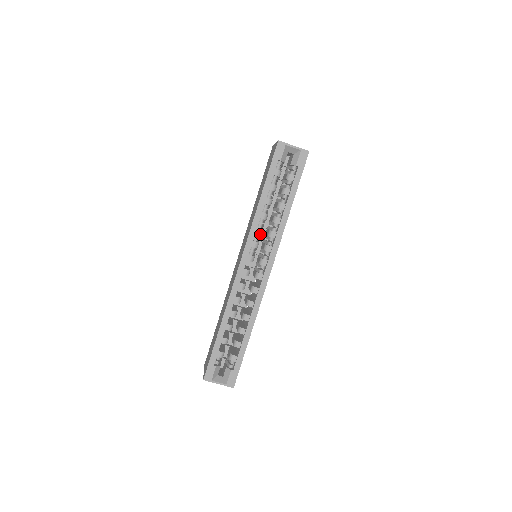
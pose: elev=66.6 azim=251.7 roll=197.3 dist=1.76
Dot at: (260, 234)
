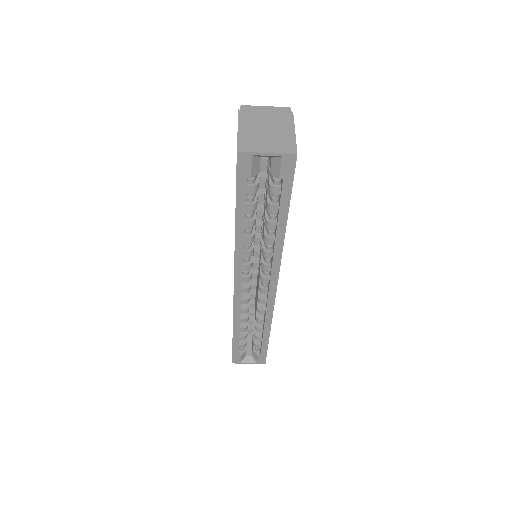
Dot at: occluded
